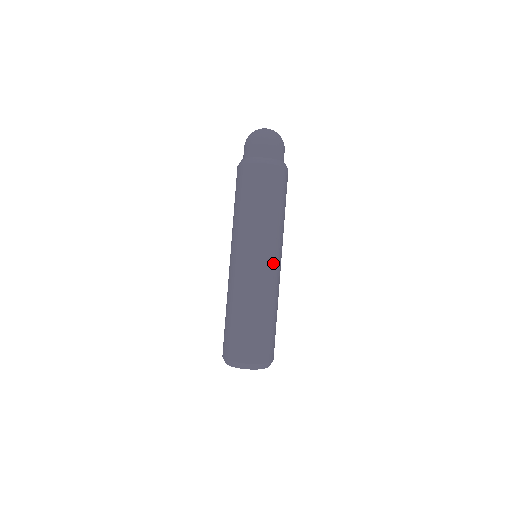
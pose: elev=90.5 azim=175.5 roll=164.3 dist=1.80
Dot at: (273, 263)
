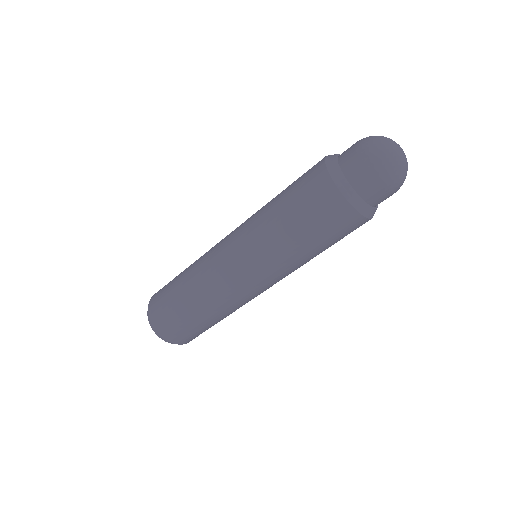
Dot at: (250, 283)
